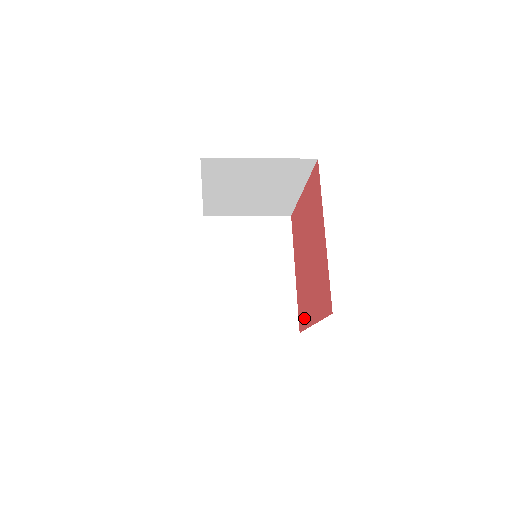
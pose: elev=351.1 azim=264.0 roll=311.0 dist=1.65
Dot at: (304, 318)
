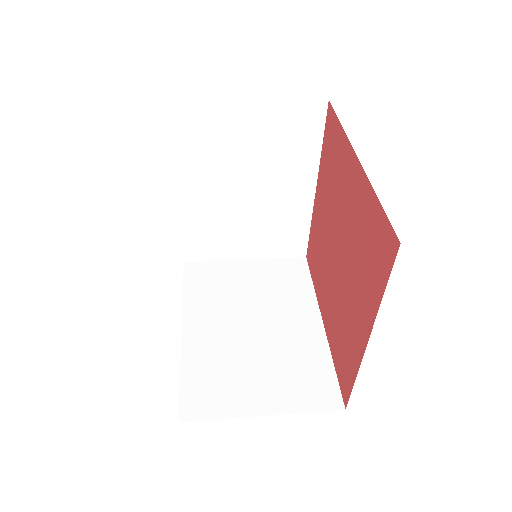
Dot at: (314, 273)
